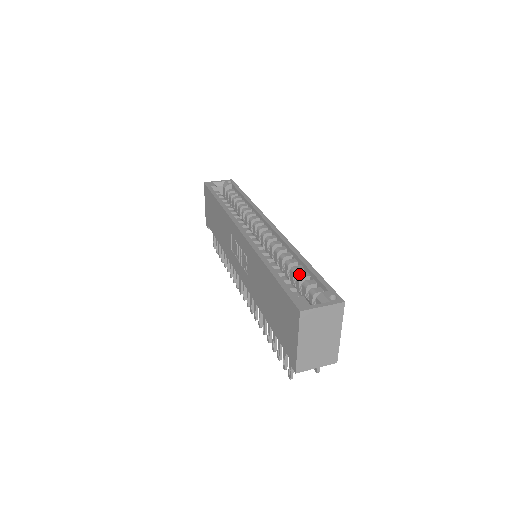
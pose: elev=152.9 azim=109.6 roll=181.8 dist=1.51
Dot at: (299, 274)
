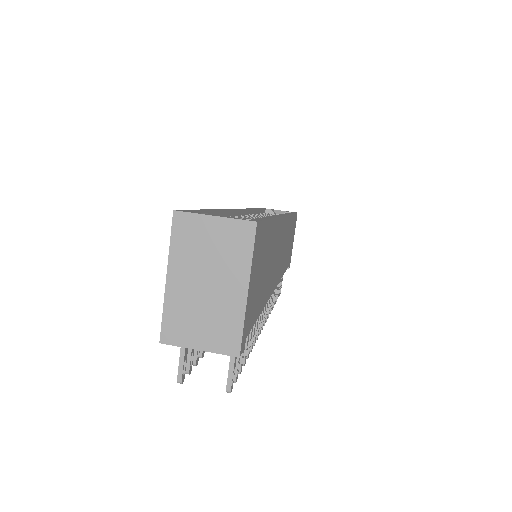
Dot at: occluded
